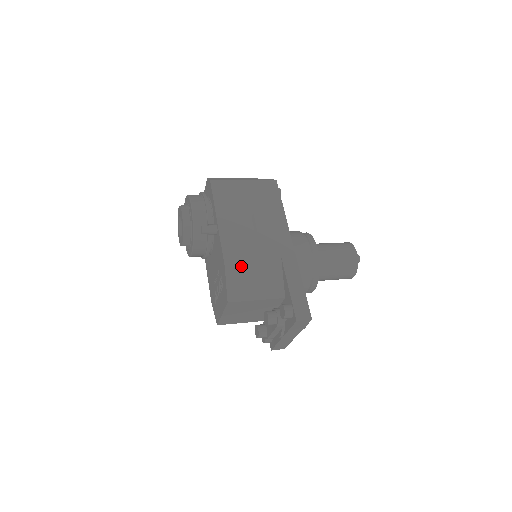
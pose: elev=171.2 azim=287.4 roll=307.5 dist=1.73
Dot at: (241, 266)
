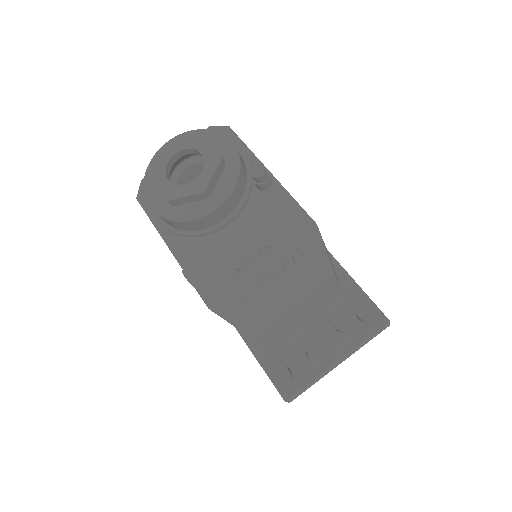
Dot at: occluded
